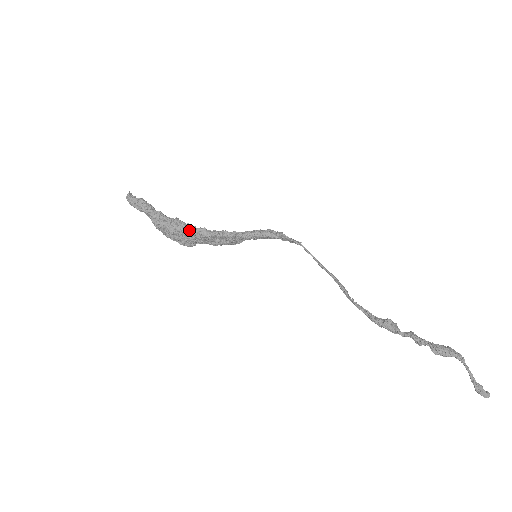
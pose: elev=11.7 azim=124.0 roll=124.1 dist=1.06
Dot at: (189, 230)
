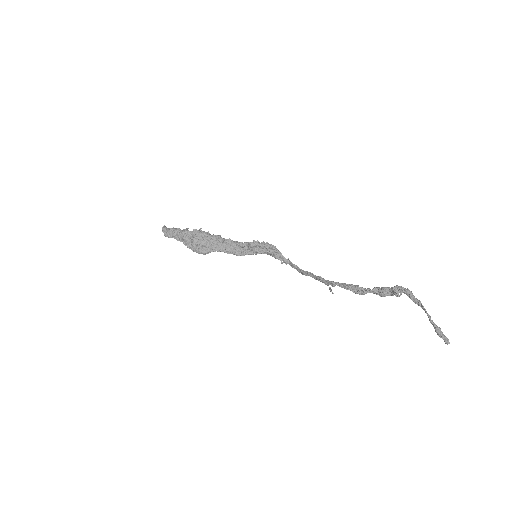
Dot at: (209, 235)
